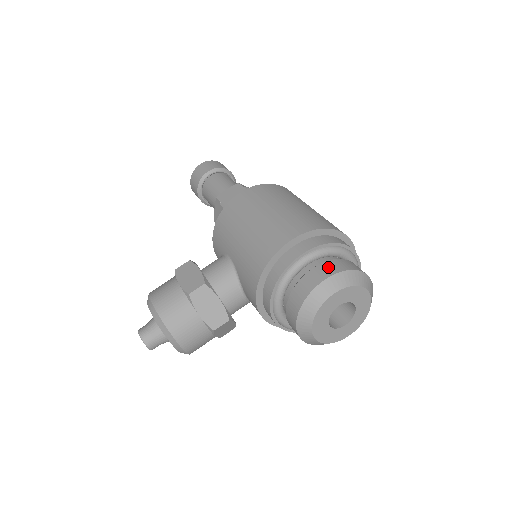
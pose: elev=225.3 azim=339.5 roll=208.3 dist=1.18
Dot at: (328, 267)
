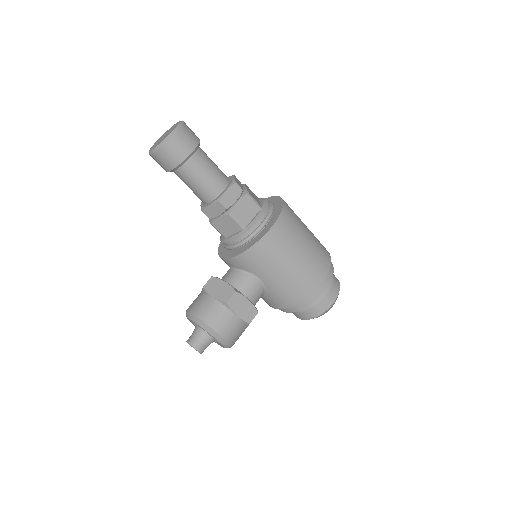
Dot at: (334, 291)
